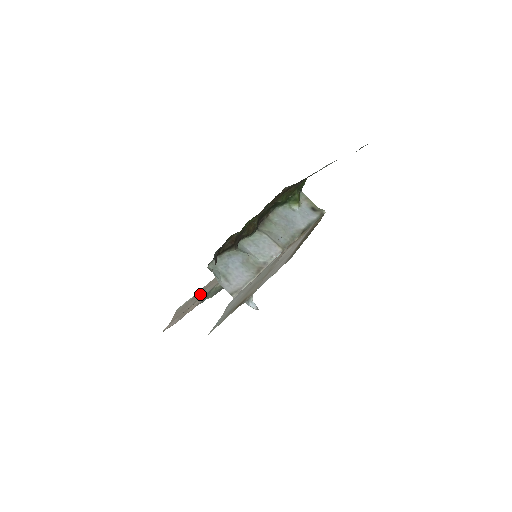
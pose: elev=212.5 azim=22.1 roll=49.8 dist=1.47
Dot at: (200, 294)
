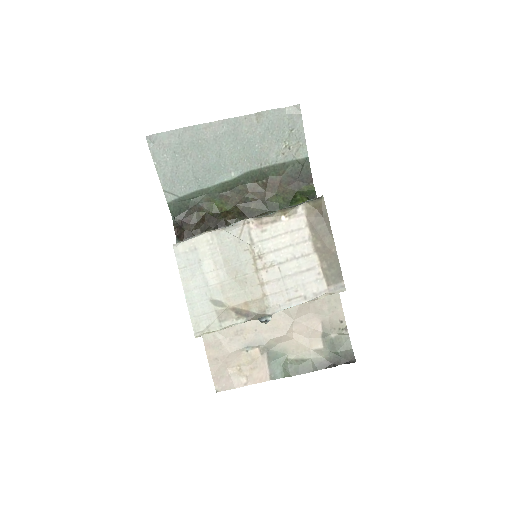
Dot at: (245, 338)
